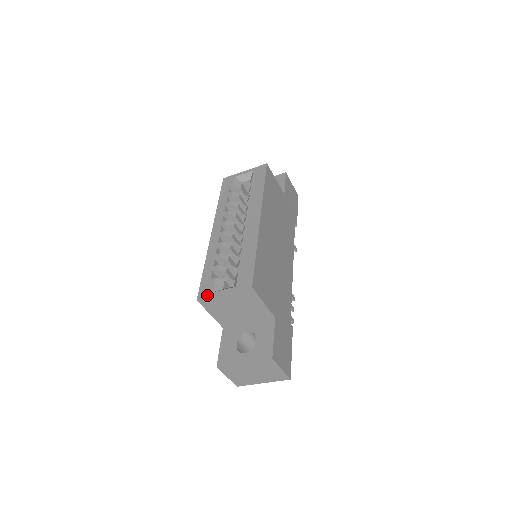
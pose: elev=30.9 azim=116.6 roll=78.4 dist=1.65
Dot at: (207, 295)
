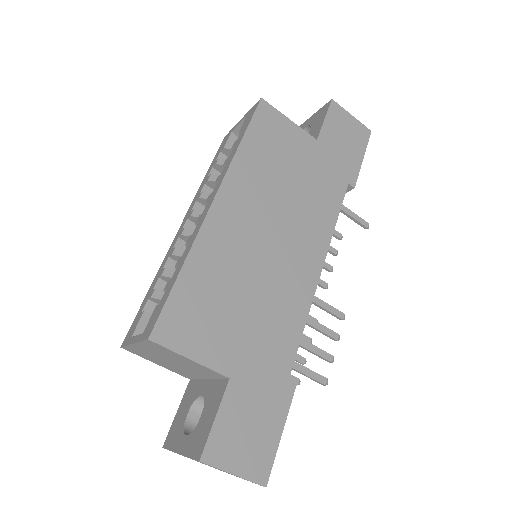
Dot at: (126, 341)
